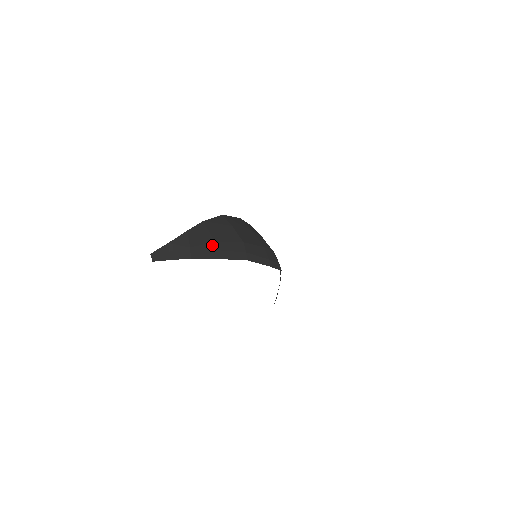
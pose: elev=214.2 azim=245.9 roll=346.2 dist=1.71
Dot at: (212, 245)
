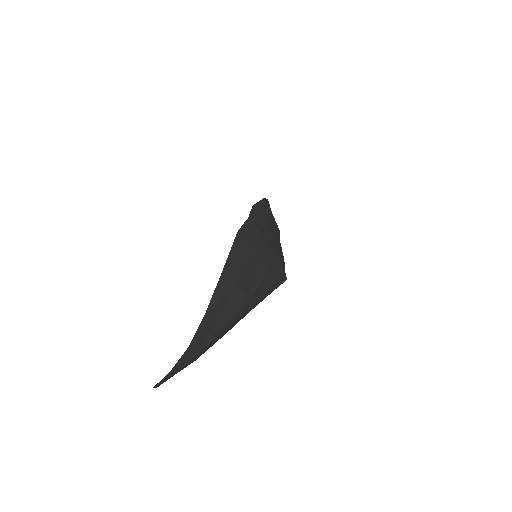
Dot at: (217, 334)
